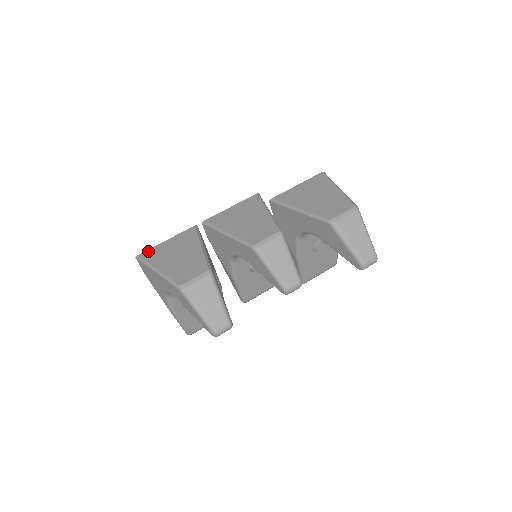
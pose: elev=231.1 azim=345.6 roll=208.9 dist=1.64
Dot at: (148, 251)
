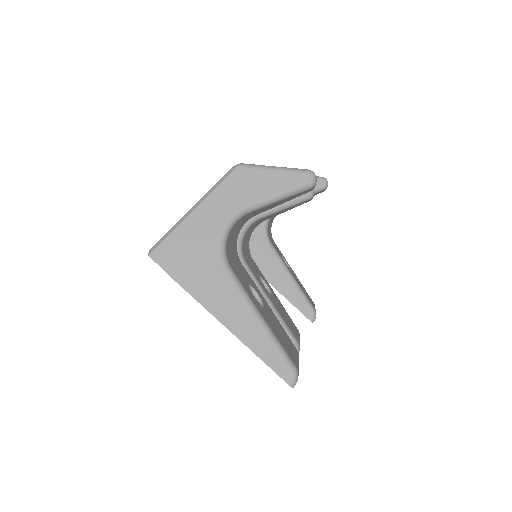
Dot at: occluded
